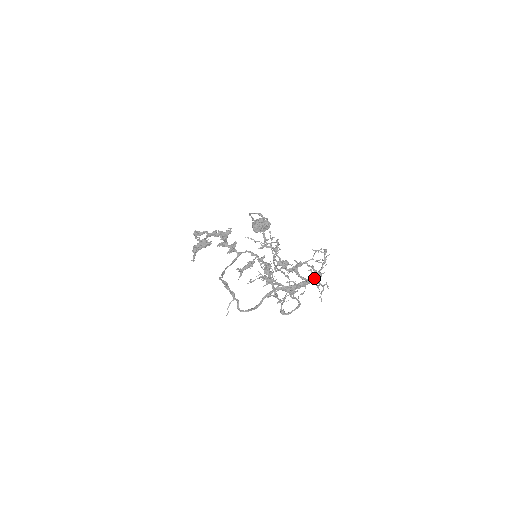
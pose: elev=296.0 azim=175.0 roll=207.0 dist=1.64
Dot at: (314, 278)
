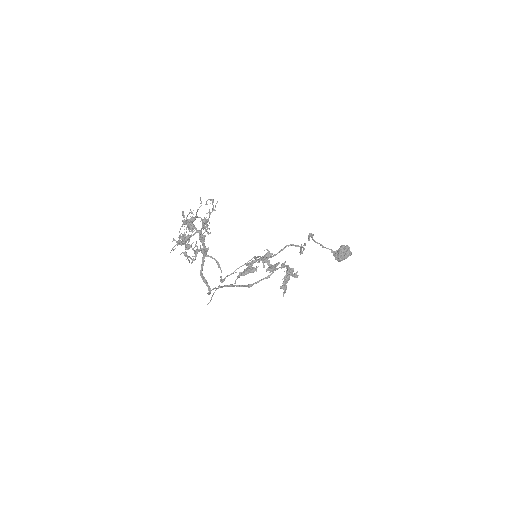
Dot at: occluded
